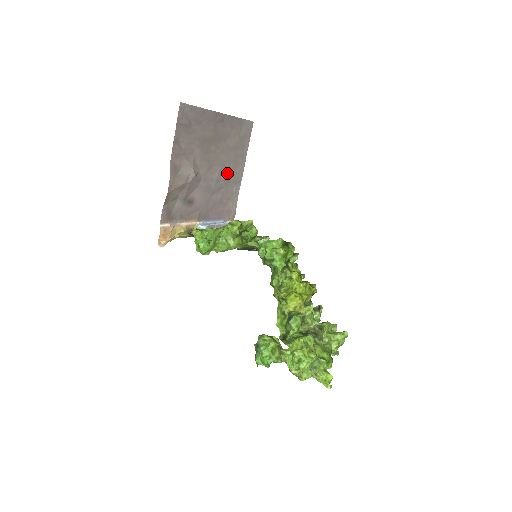
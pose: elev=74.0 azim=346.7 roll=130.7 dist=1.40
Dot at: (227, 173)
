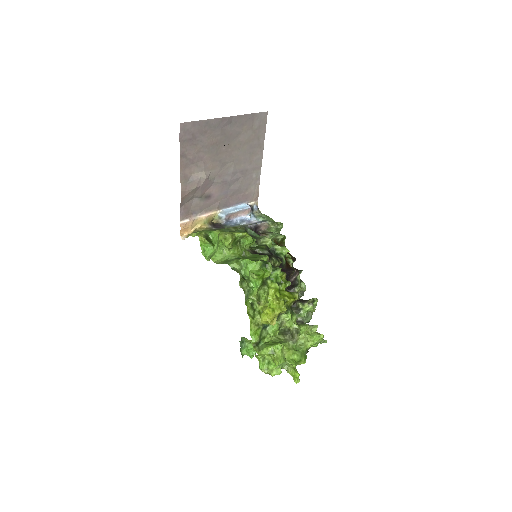
Dot at: (243, 164)
